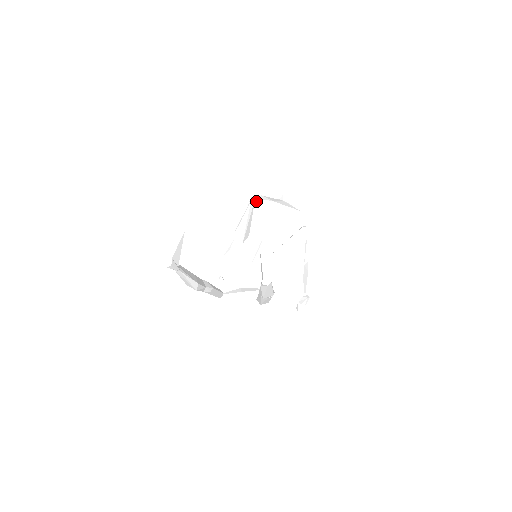
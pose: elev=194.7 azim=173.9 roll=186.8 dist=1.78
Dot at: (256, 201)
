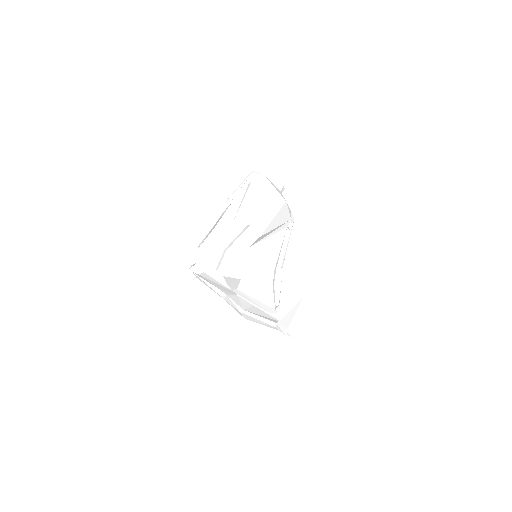
Dot at: (263, 184)
